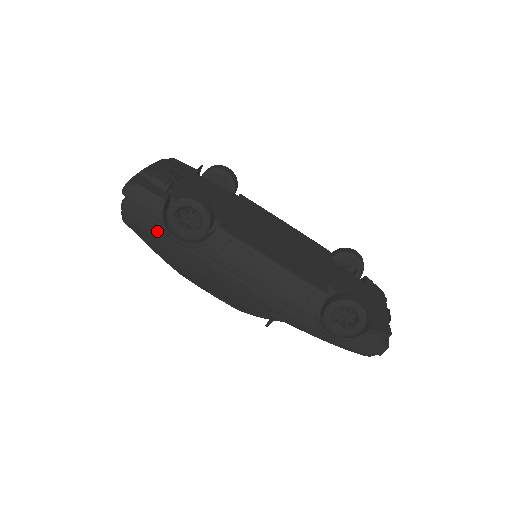
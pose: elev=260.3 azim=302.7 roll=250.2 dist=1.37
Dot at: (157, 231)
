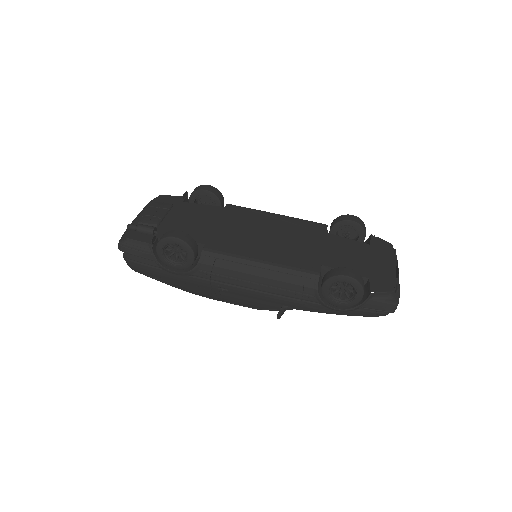
Dot at: (158, 270)
